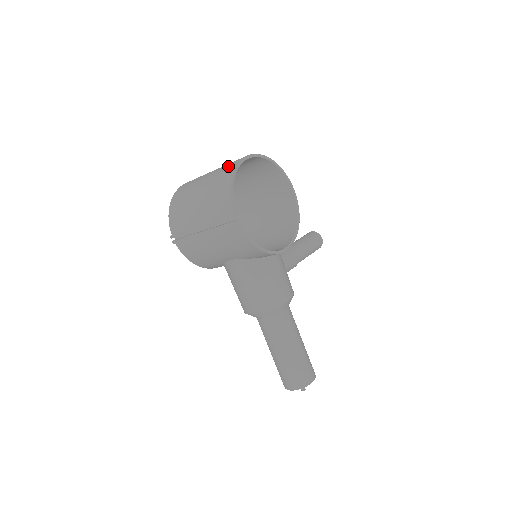
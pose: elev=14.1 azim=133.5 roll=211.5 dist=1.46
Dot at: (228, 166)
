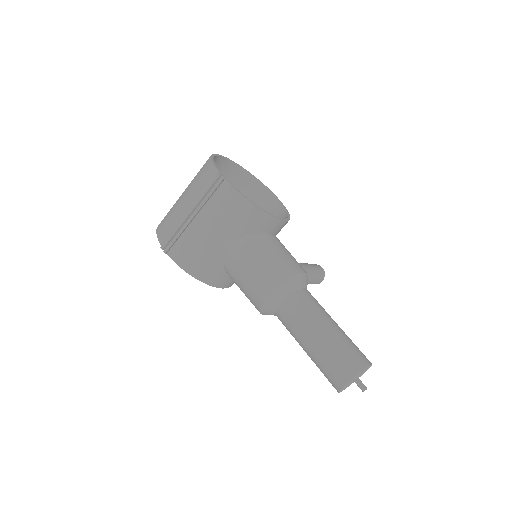
Dot at: occluded
